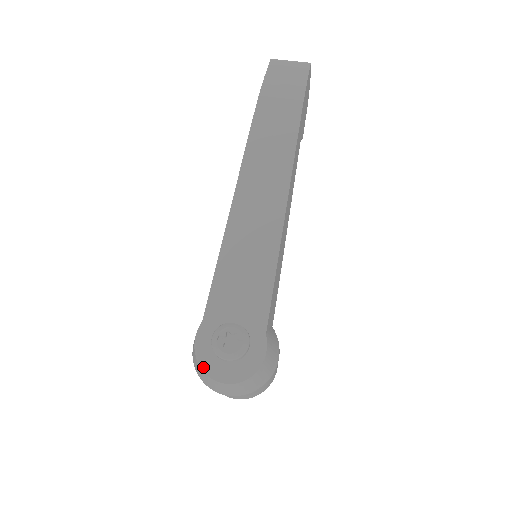
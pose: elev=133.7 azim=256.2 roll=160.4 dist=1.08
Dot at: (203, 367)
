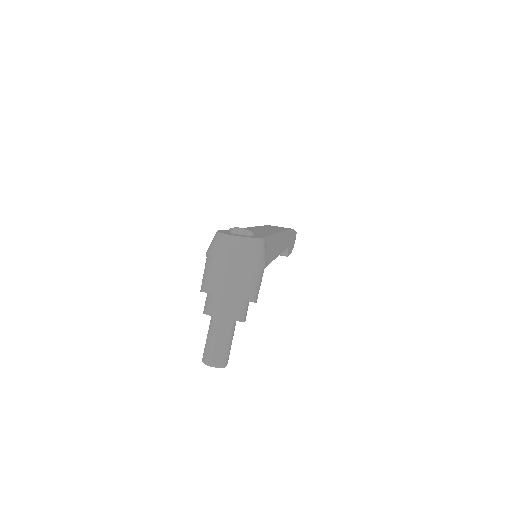
Dot at: (221, 232)
